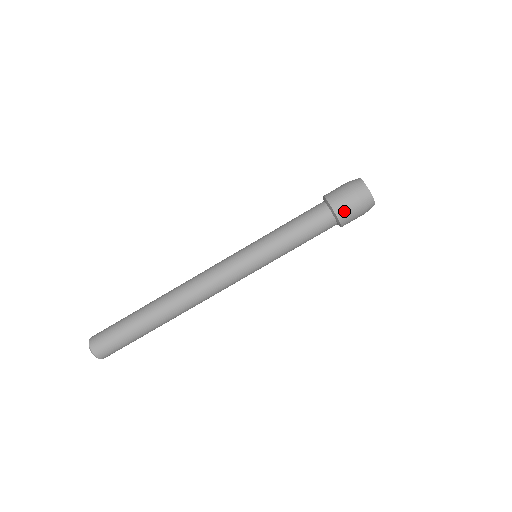
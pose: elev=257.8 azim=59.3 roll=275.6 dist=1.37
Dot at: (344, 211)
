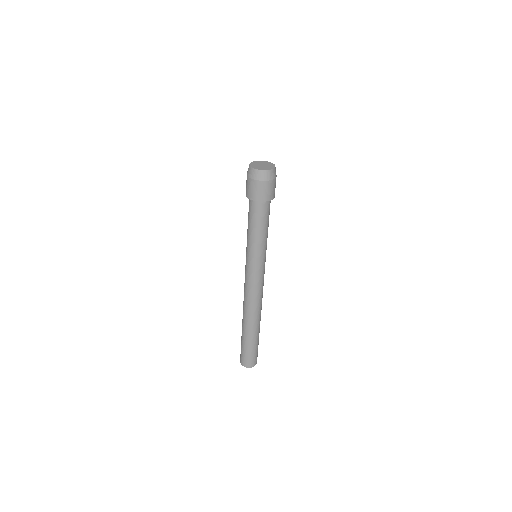
Dot at: (250, 192)
